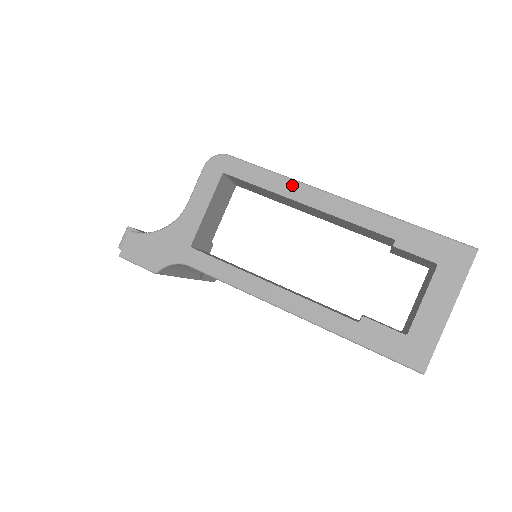
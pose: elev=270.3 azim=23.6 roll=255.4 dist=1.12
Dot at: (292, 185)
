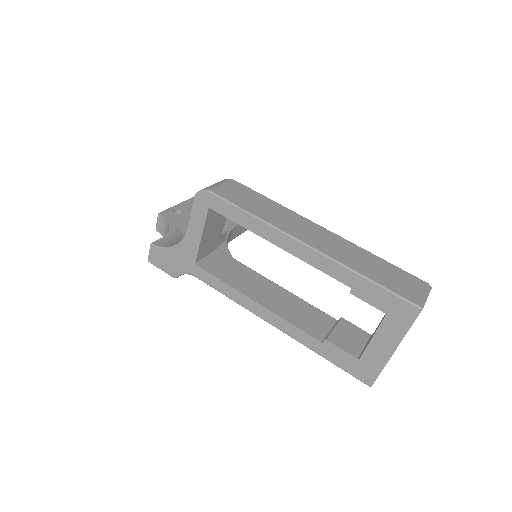
Dot at: (265, 227)
